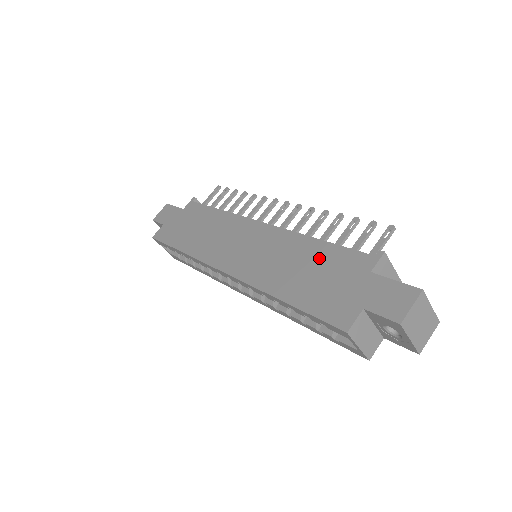
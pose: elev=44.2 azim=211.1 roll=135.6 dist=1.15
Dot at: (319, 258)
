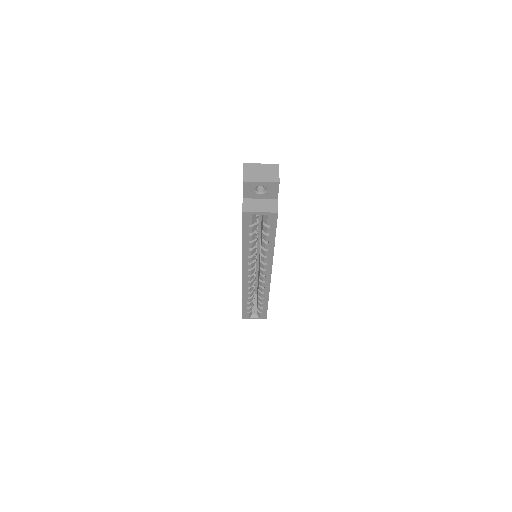
Dot at: occluded
